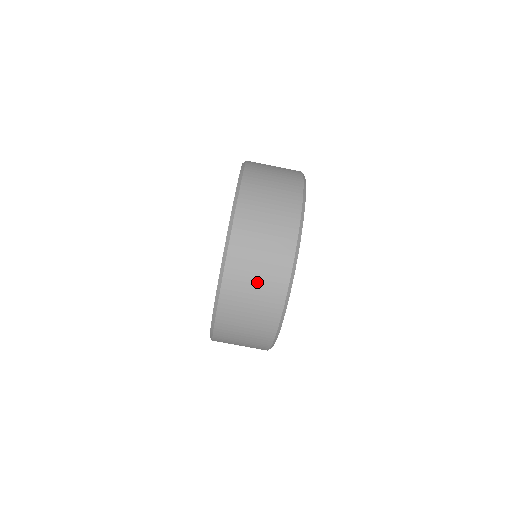
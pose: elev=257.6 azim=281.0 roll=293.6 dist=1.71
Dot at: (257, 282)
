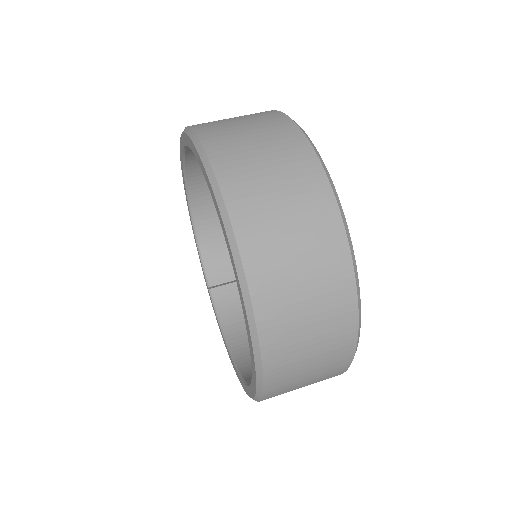
Dot at: (306, 286)
